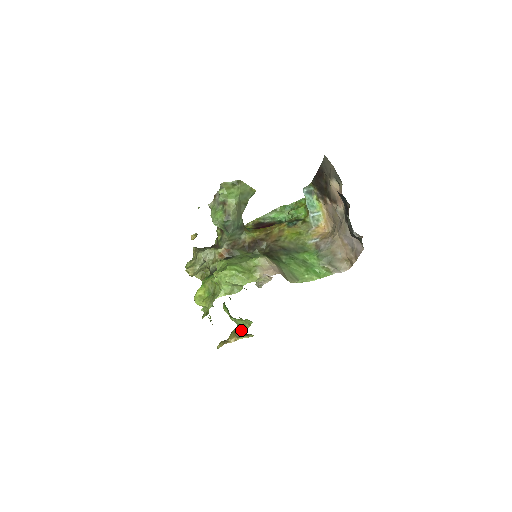
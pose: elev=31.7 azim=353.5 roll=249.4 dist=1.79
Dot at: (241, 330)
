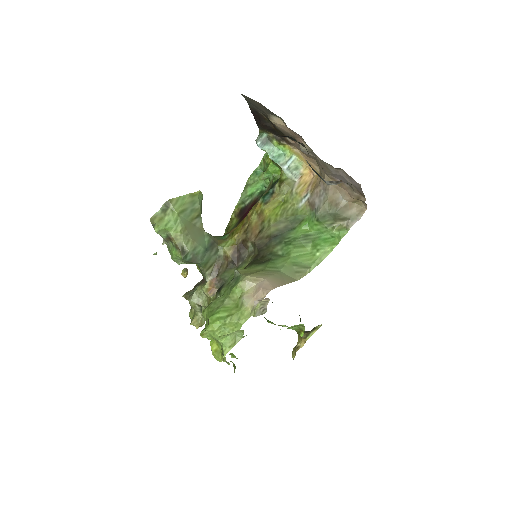
Dot at: (300, 334)
